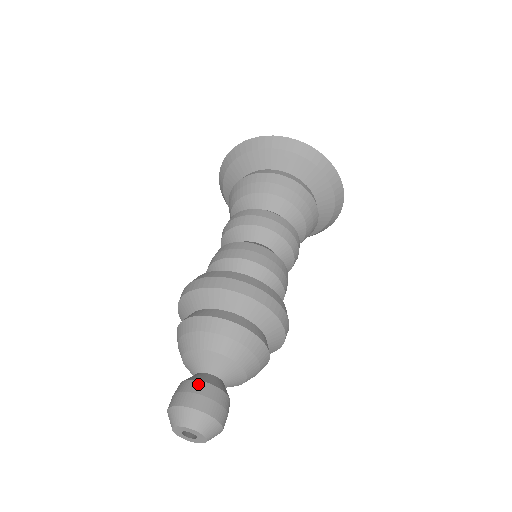
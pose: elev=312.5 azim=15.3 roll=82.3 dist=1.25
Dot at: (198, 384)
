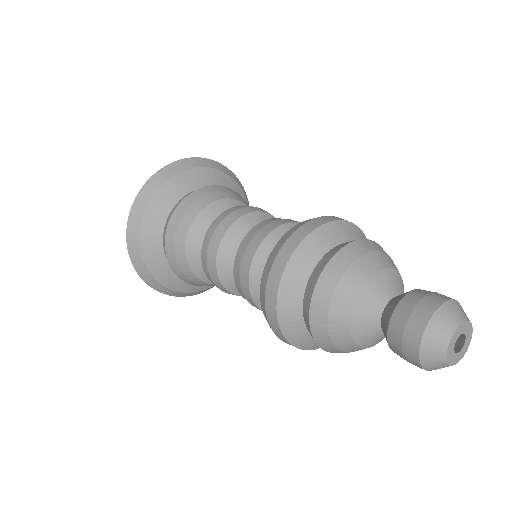
Dot at: occluded
